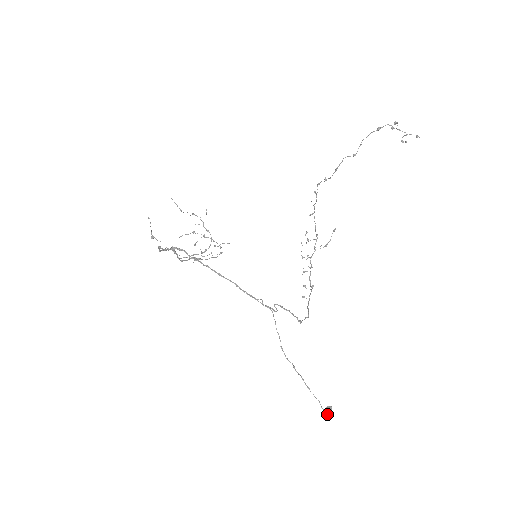
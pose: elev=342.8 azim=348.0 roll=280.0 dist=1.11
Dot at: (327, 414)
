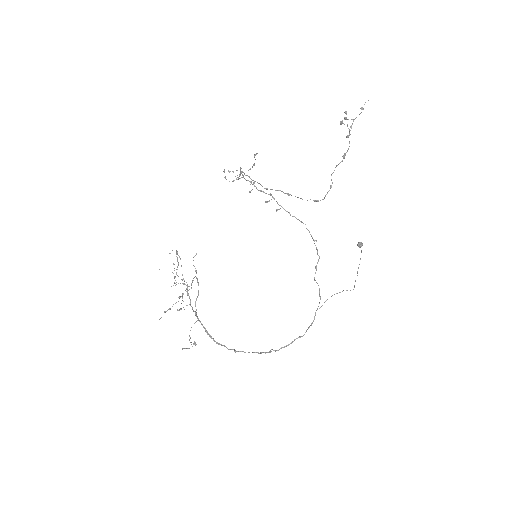
Dot at: occluded
